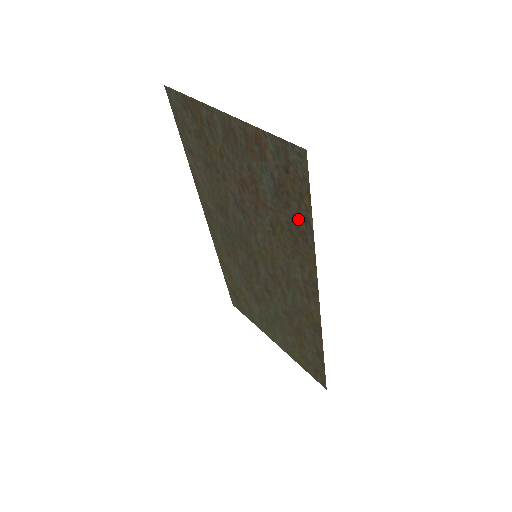
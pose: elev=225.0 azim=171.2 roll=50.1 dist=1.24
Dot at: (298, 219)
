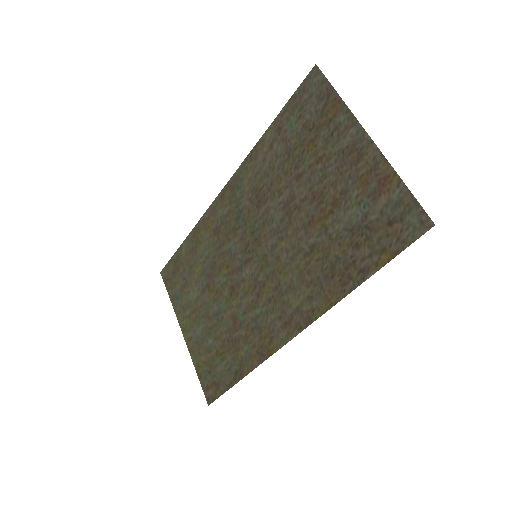
Dot at: (355, 263)
